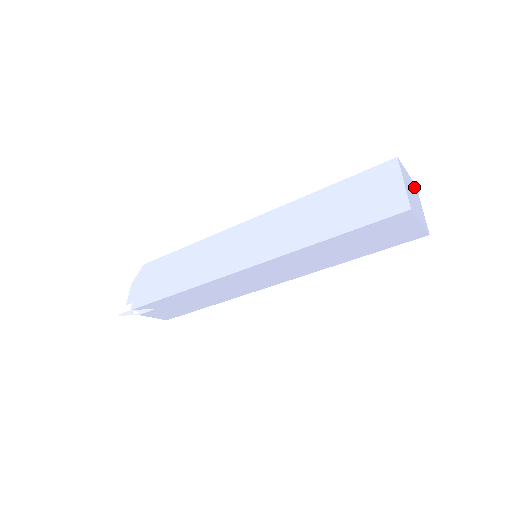
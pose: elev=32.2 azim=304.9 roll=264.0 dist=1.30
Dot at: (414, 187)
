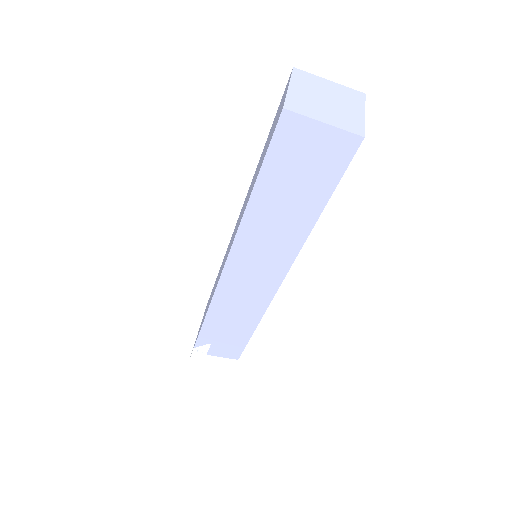
Dot at: (349, 94)
